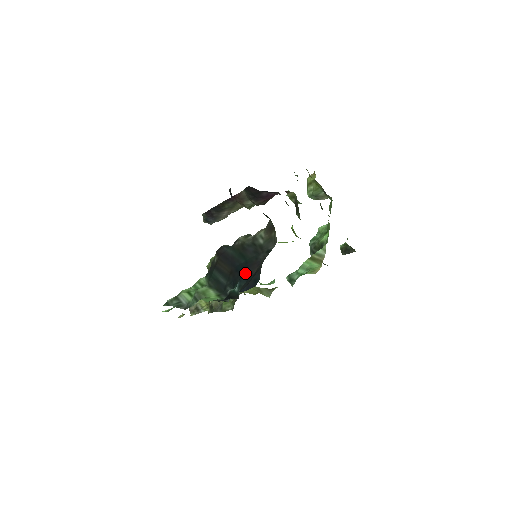
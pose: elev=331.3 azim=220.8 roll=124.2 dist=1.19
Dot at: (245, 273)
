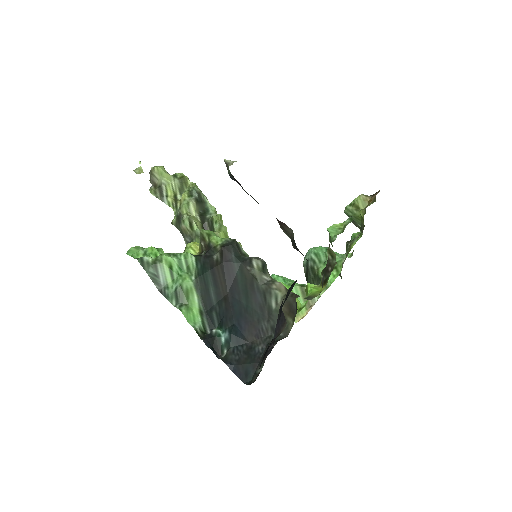
Dot at: (240, 327)
